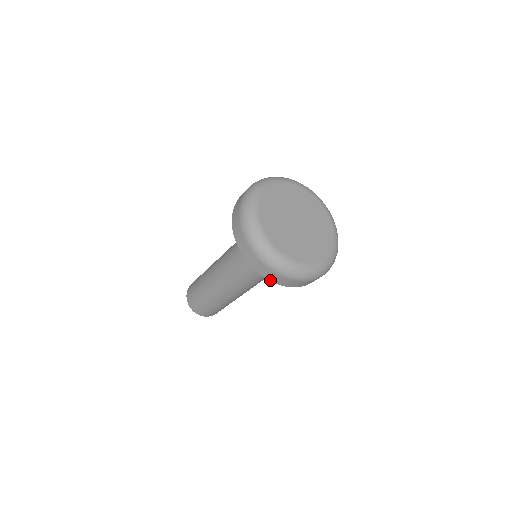
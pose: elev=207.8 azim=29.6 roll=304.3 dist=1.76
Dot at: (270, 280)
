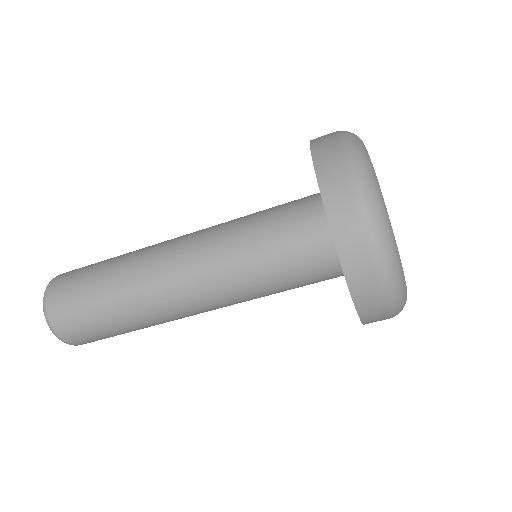
Dot at: (359, 313)
